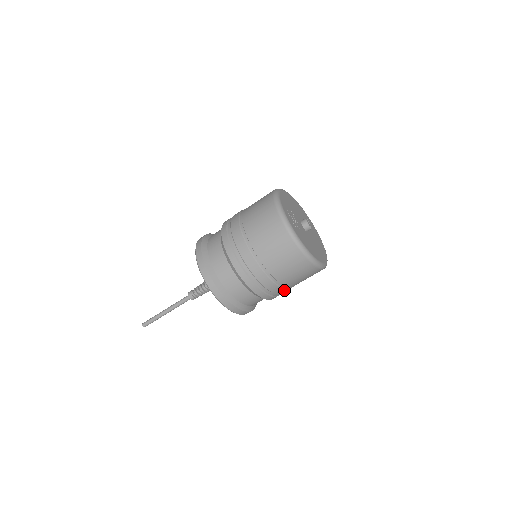
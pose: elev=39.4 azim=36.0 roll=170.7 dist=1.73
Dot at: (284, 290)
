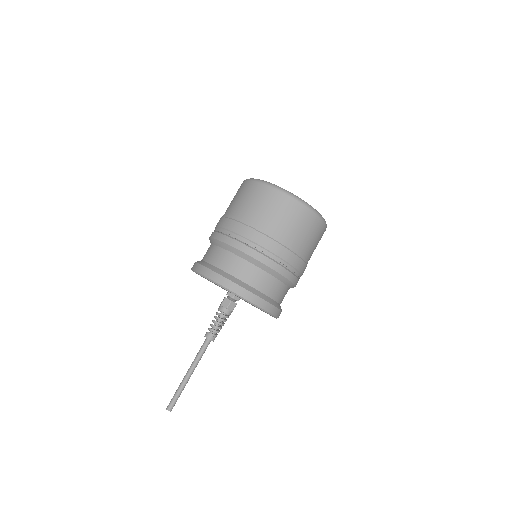
Dot at: occluded
